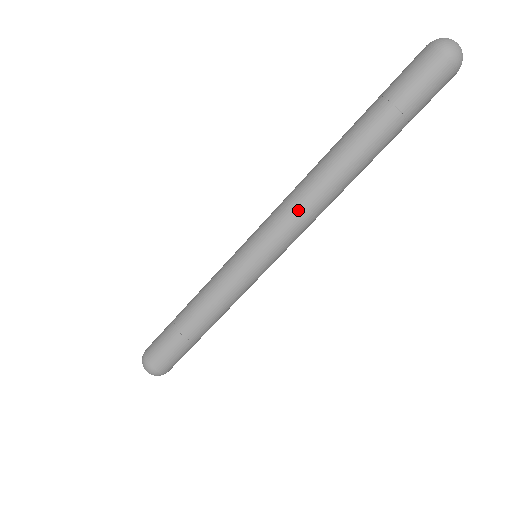
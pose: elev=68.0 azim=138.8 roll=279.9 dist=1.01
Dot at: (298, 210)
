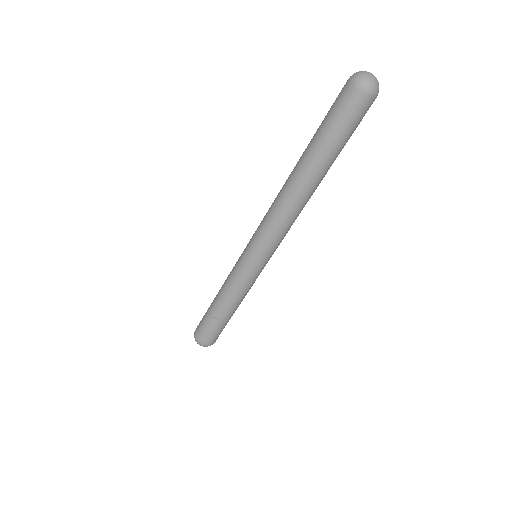
Dot at: (274, 221)
